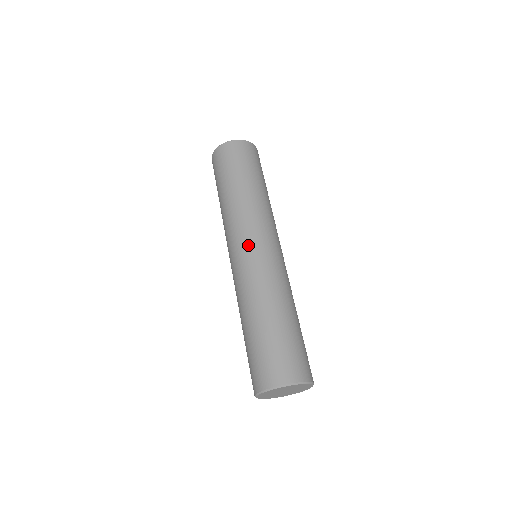
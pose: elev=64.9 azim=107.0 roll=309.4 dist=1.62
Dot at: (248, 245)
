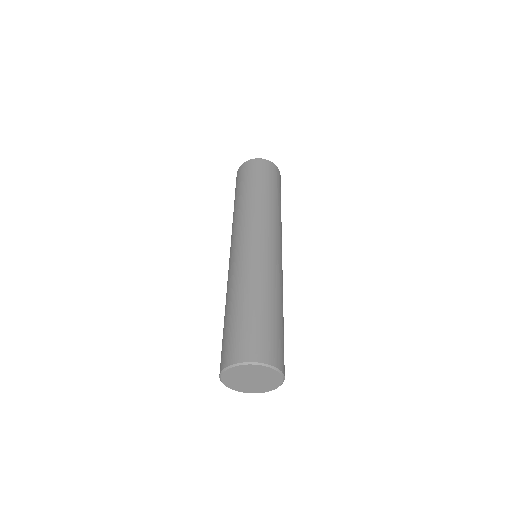
Dot at: (247, 238)
